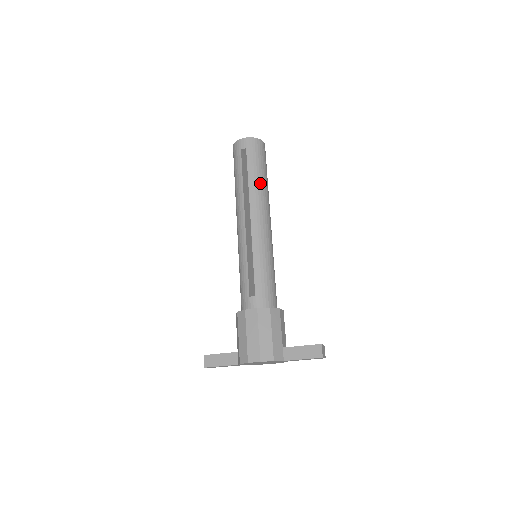
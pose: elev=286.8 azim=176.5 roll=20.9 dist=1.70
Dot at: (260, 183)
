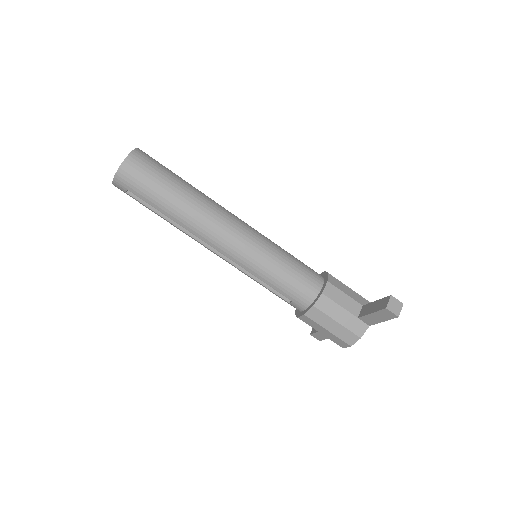
Dot at: (178, 208)
